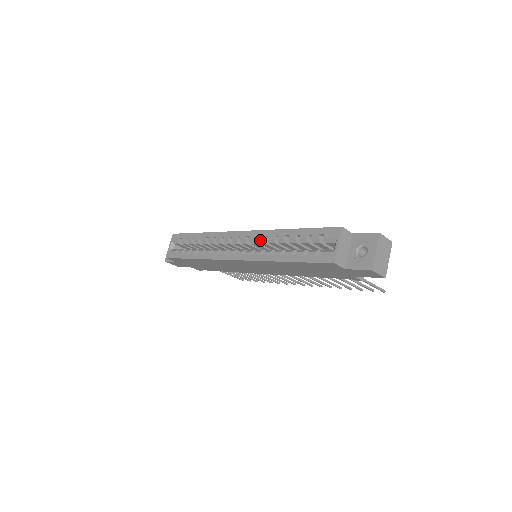
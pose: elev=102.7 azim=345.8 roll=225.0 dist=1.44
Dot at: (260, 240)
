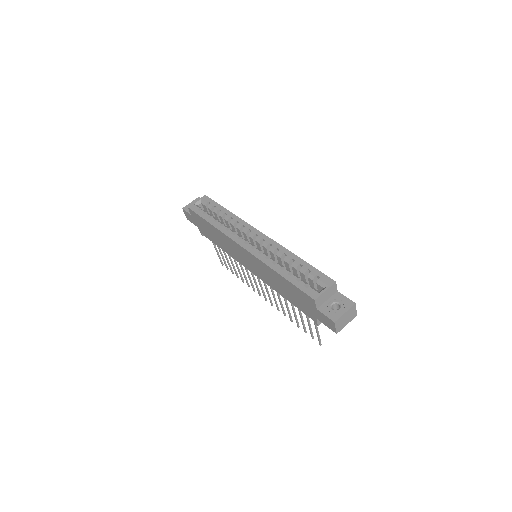
Dot at: (271, 248)
